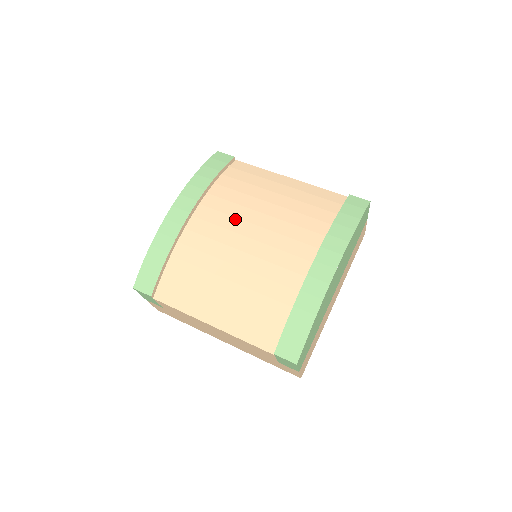
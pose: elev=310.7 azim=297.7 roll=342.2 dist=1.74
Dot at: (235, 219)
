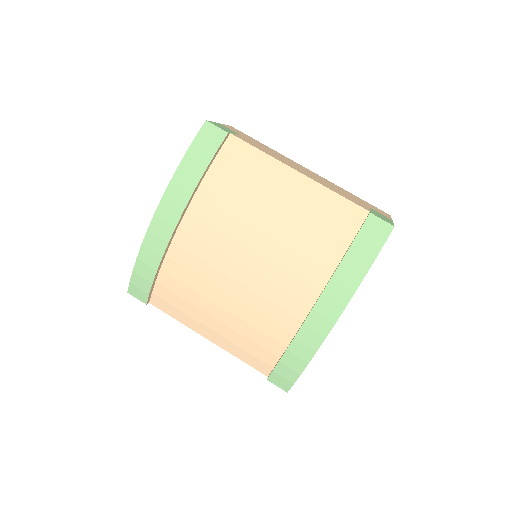
Dot at: (227, 239)
